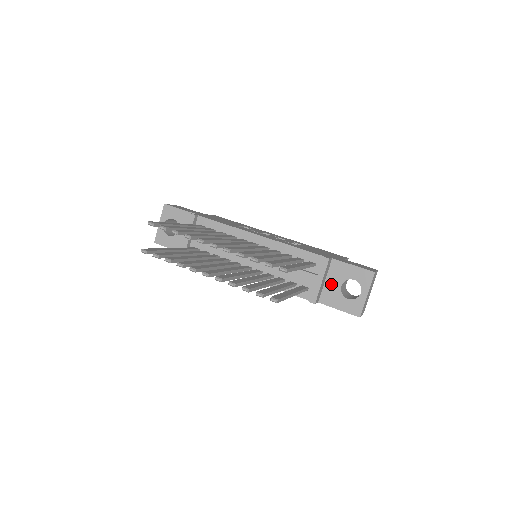
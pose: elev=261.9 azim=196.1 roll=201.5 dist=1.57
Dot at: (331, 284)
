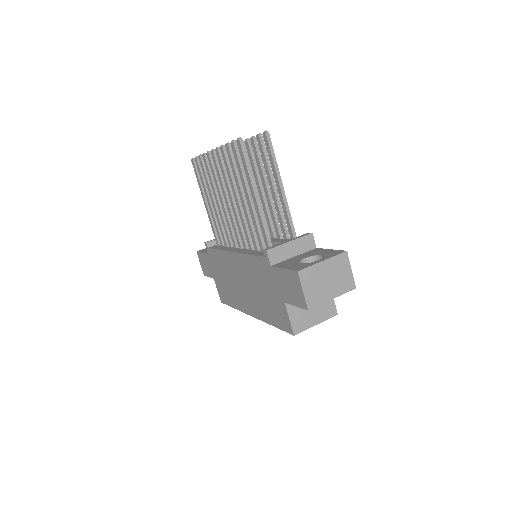
Dot at: (297, 258)
